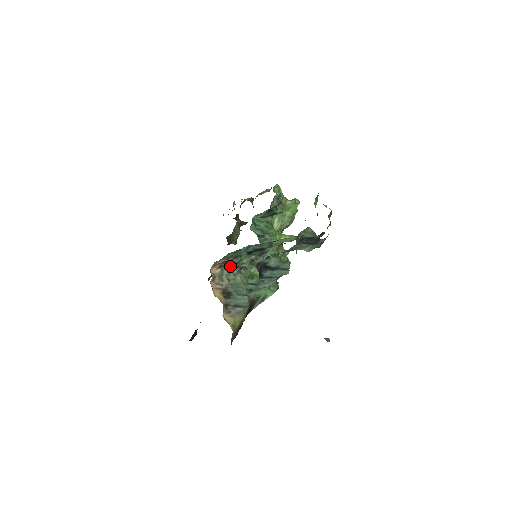
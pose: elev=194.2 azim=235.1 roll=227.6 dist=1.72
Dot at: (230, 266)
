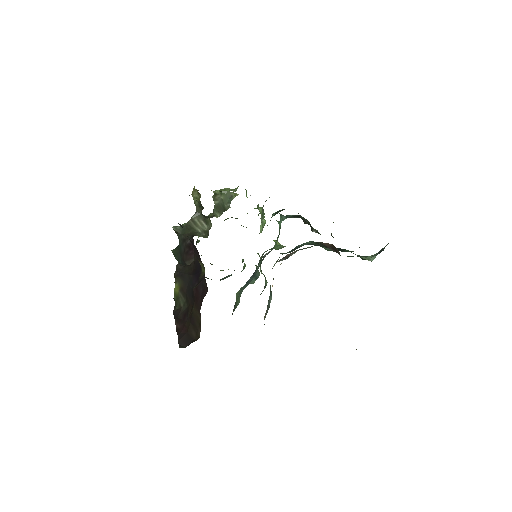
Dot at: (282, 259)
